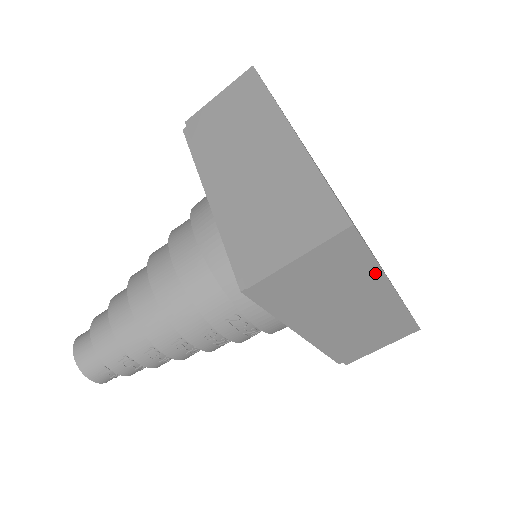
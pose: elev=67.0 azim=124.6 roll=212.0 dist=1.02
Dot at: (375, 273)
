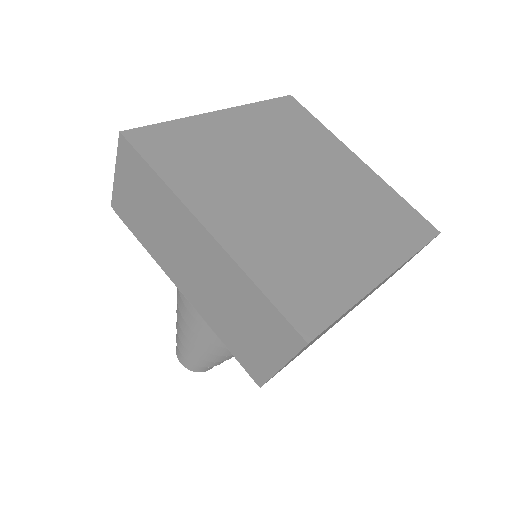
Dot at: occluded
